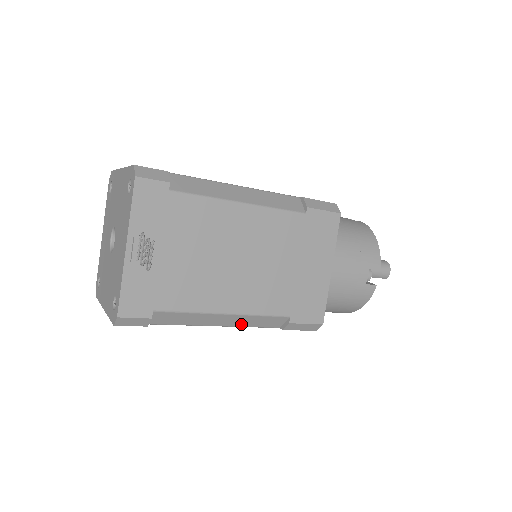
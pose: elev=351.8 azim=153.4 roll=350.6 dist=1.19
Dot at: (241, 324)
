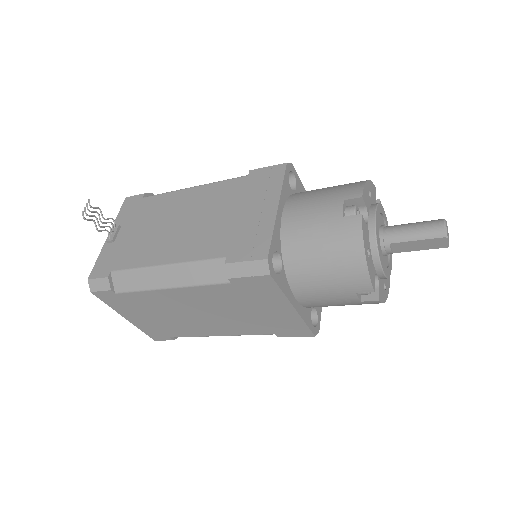
Dot at: (187, 281)
